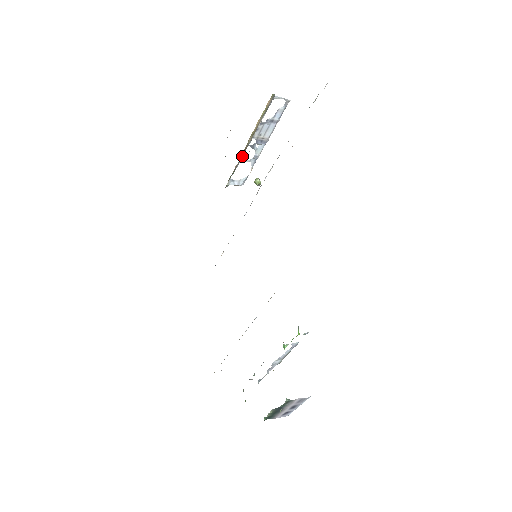
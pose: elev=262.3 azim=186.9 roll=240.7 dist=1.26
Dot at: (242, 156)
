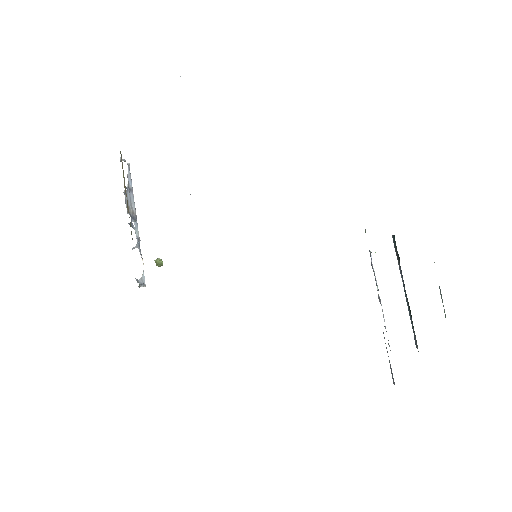
Dot at: occluded
